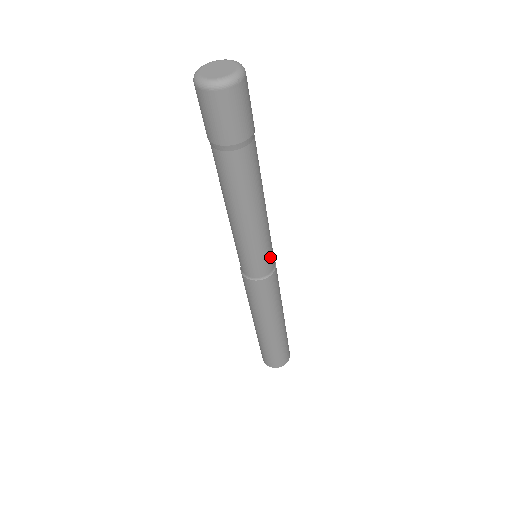
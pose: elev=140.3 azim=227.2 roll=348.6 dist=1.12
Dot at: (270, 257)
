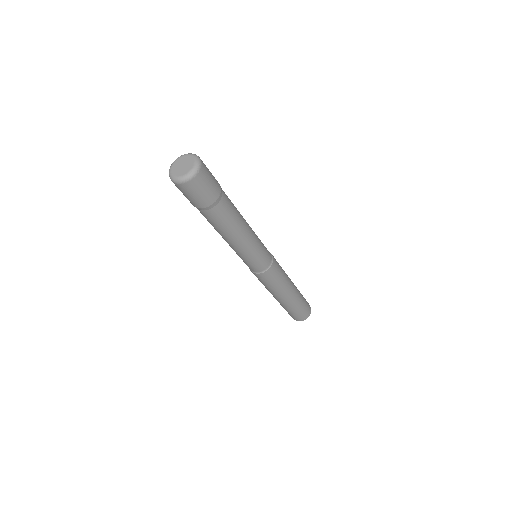
Dot at: (265, 256)
